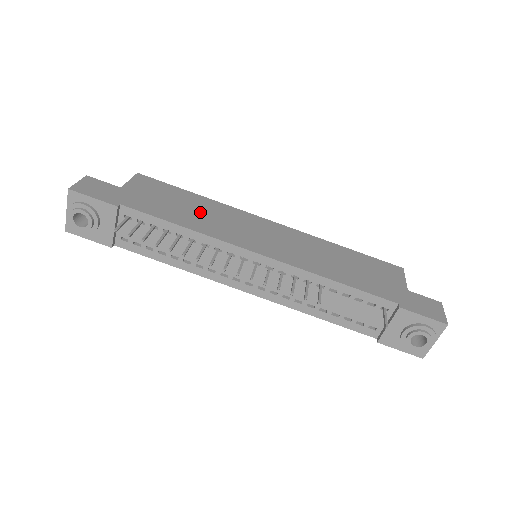
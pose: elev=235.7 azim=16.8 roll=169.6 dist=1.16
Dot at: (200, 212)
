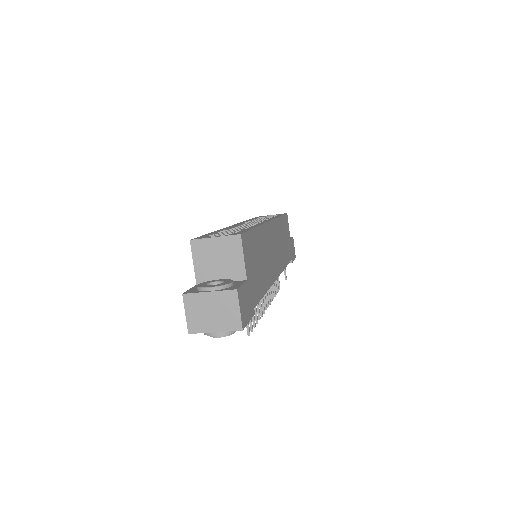
Dot at: (263, 258)
